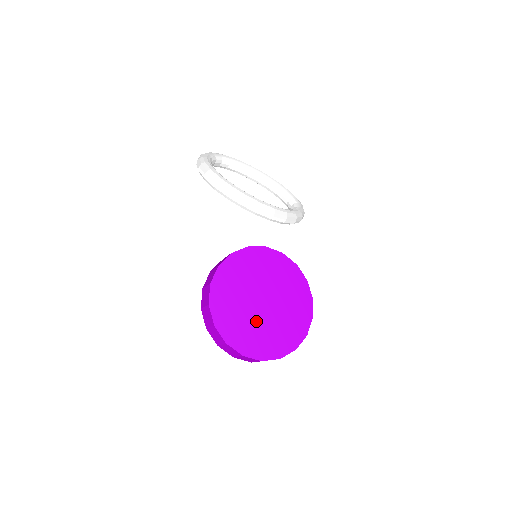
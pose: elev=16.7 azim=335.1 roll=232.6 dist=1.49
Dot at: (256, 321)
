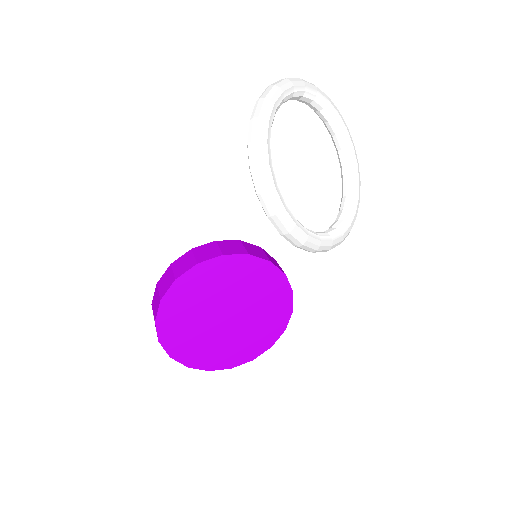
Dot at: (206, 332)
